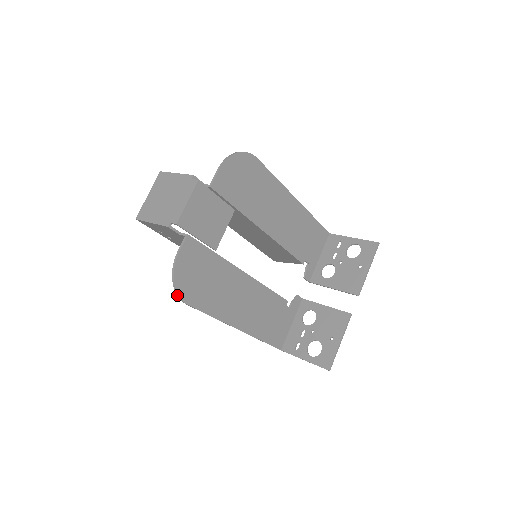
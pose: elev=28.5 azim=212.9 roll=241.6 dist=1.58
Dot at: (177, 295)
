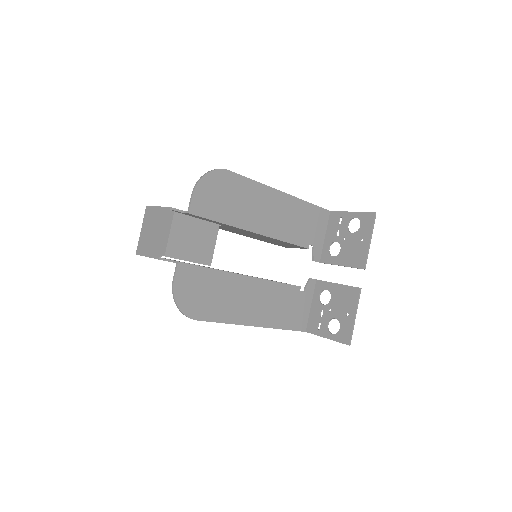
Dot at: occluded
